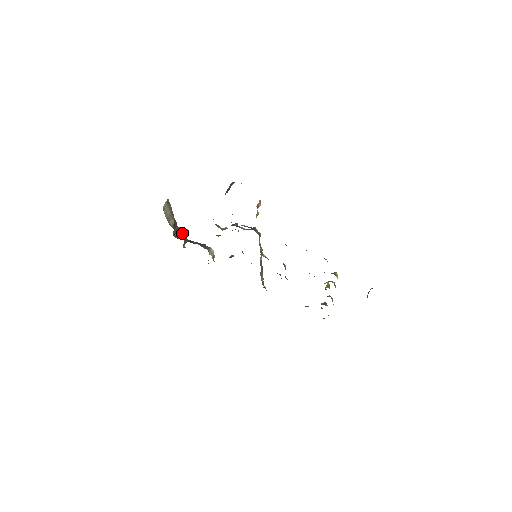
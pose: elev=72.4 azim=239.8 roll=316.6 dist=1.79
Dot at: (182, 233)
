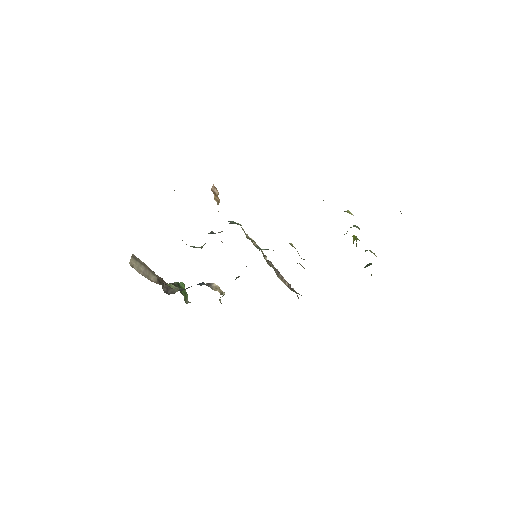
Dot at: (171, 284)
